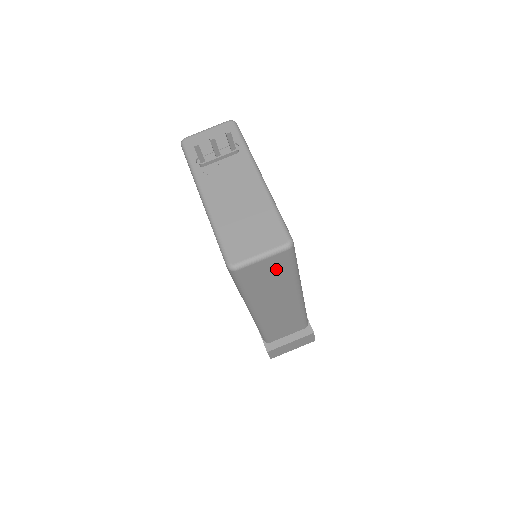
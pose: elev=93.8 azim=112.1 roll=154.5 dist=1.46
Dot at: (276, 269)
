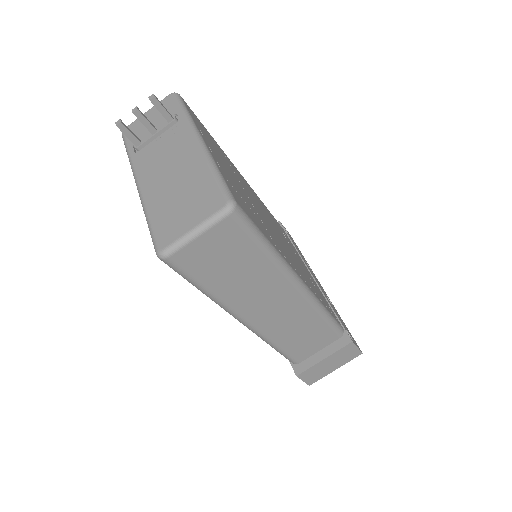
Dot at: (231, 249)
